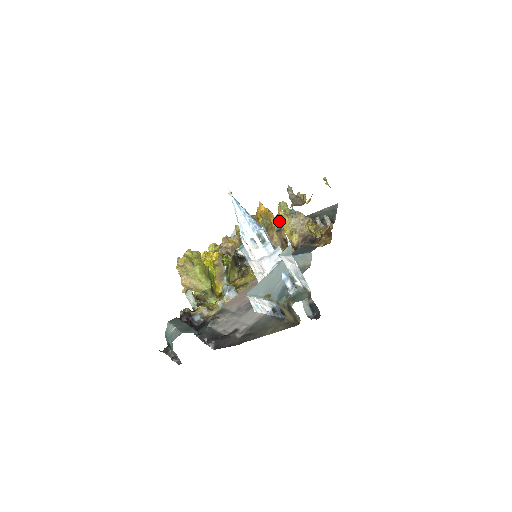
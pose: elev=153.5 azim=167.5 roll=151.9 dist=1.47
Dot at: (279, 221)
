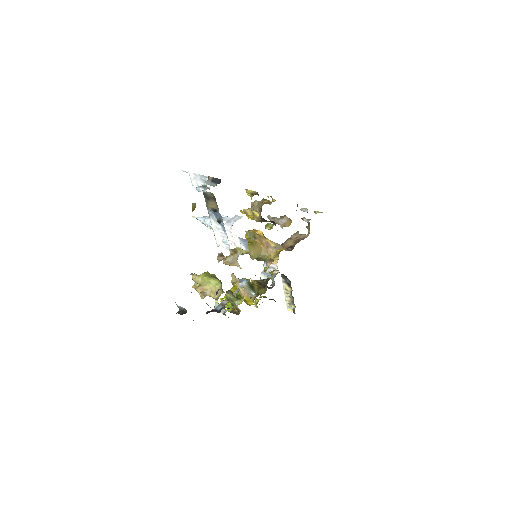
Dot at: occluded
